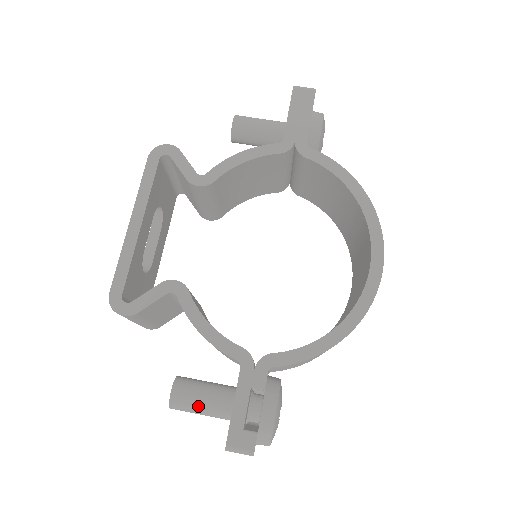
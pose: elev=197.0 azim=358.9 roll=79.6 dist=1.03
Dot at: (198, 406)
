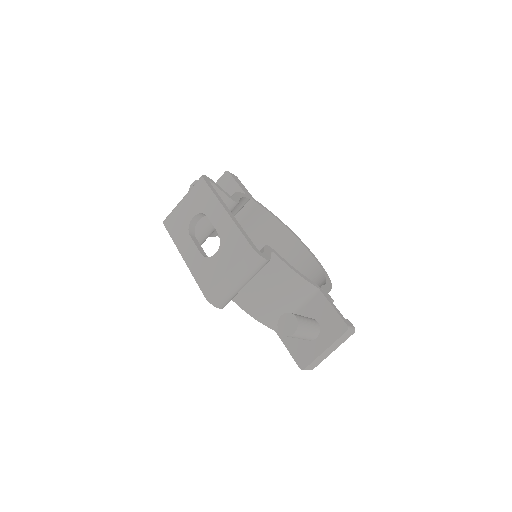
Dot at: (308, 325)
